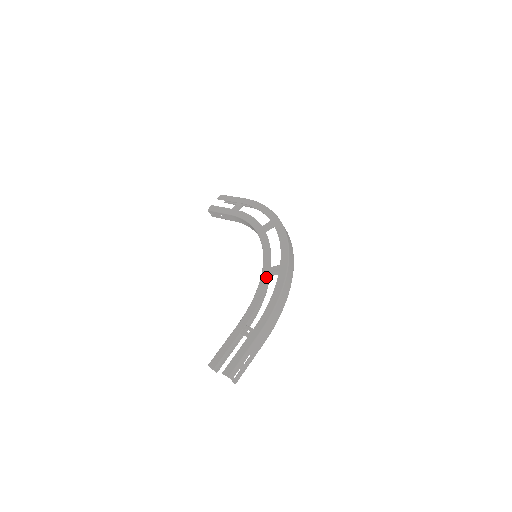
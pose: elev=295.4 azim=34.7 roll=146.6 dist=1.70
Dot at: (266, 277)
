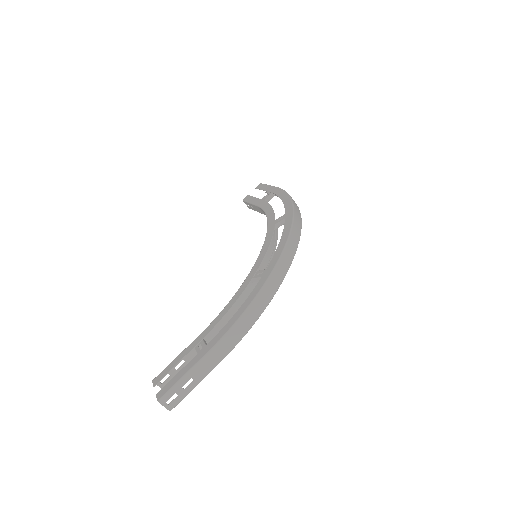
Dot at: (247, 283)
